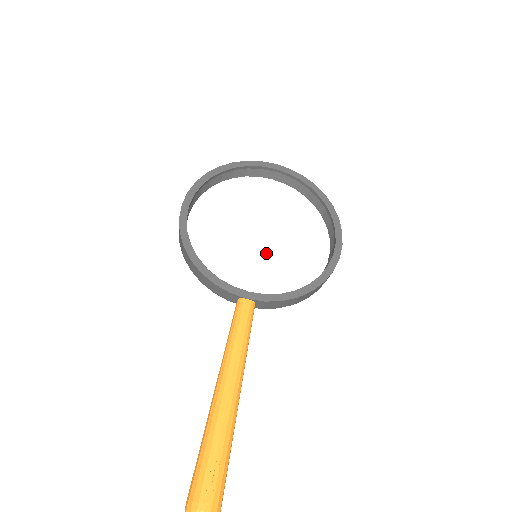
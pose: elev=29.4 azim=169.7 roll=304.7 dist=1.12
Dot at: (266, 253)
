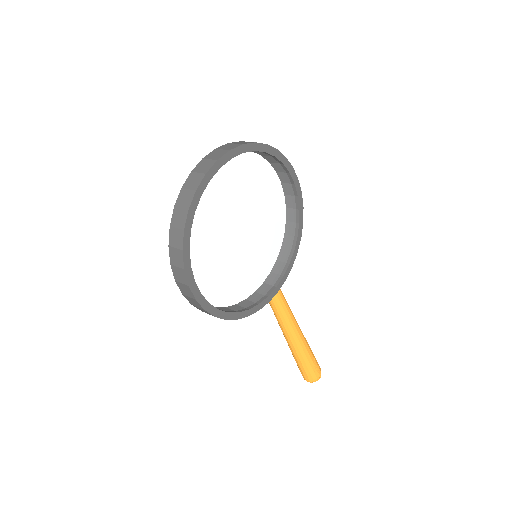
Dot at: (270, 254)
